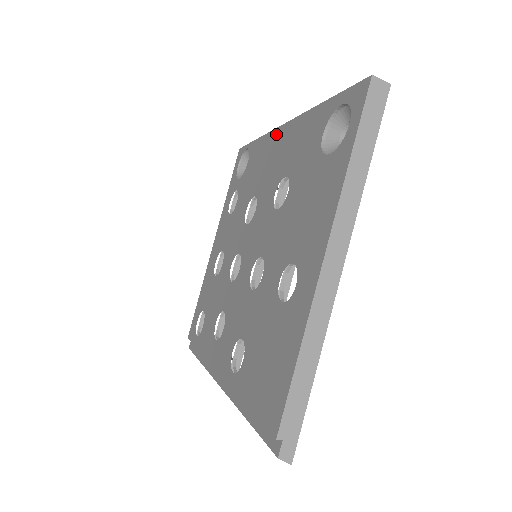
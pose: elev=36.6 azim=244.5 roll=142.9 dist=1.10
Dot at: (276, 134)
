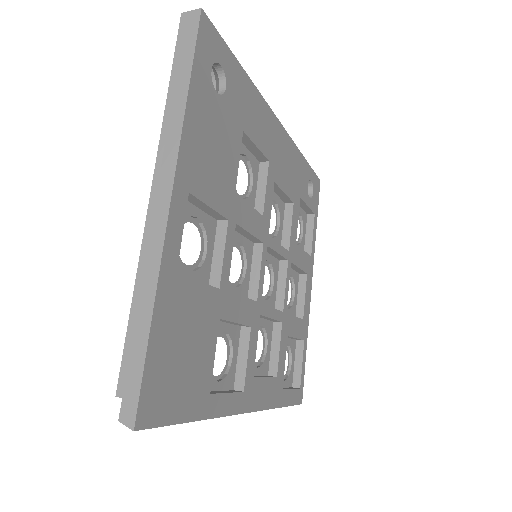
Dot at: occluded
